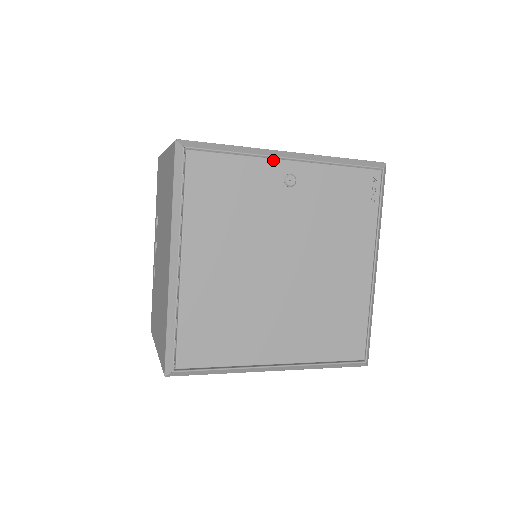
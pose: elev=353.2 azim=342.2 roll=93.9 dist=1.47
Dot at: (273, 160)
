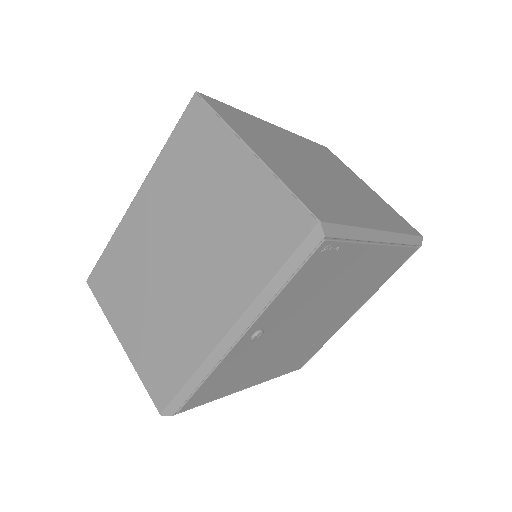
Dot at: (229, 353)
